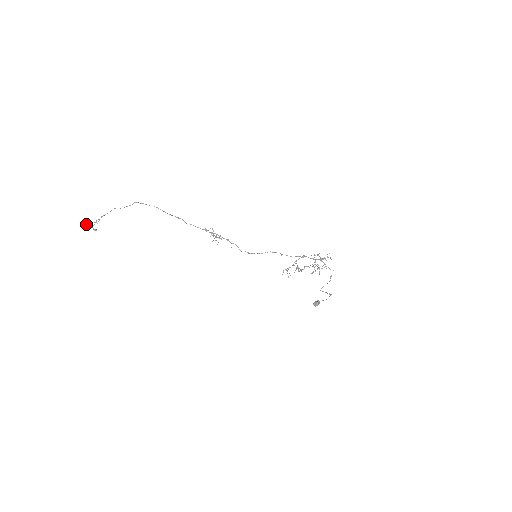
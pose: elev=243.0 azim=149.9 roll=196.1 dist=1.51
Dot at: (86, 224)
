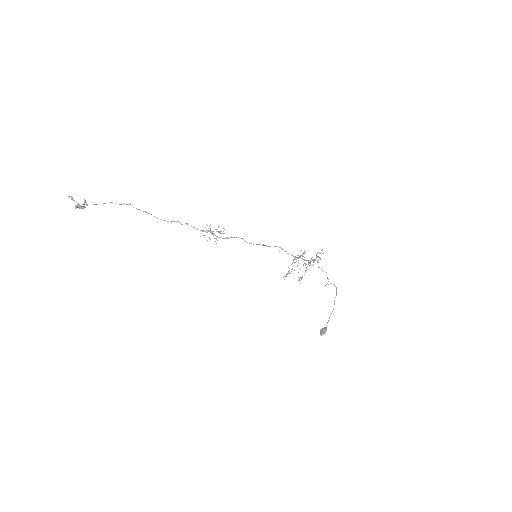
Dot at: (73, 199)
